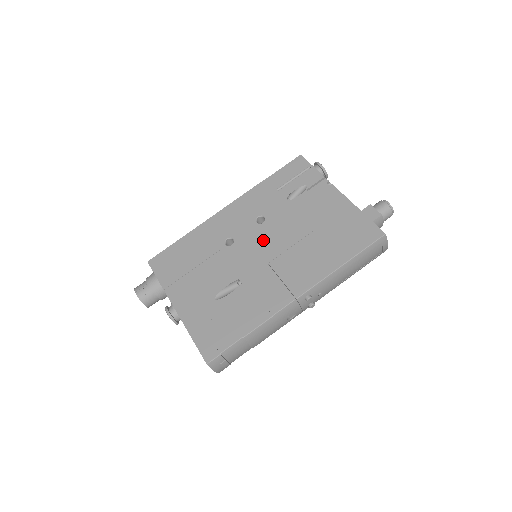
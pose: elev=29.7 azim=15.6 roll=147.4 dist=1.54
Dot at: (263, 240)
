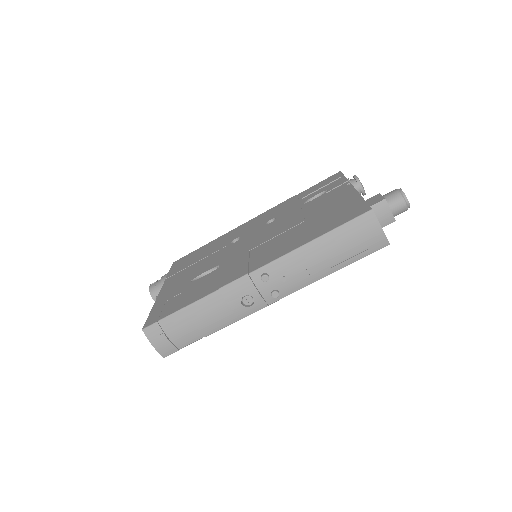
Dot at: (260, 234)
